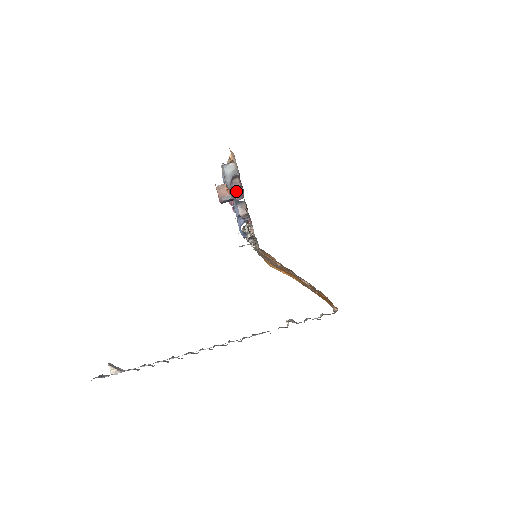
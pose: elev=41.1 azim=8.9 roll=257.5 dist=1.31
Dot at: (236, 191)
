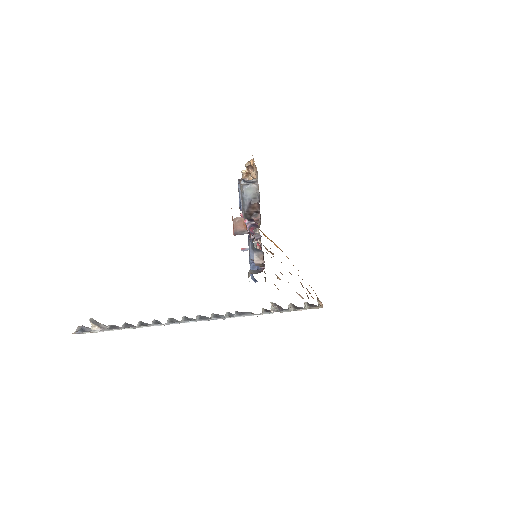
Dot at: (252, 216)
